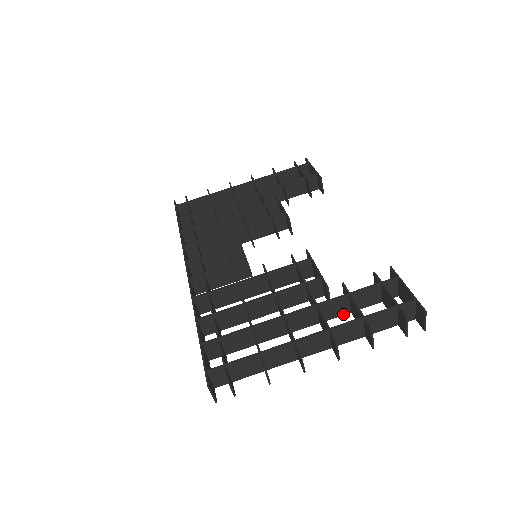
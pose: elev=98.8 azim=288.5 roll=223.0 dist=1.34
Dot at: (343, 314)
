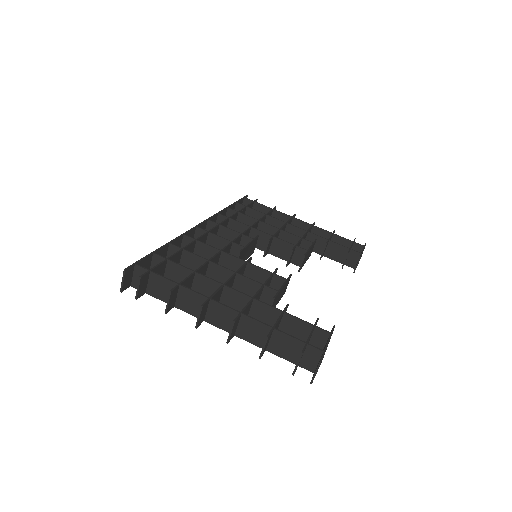
Dot at: occluded
